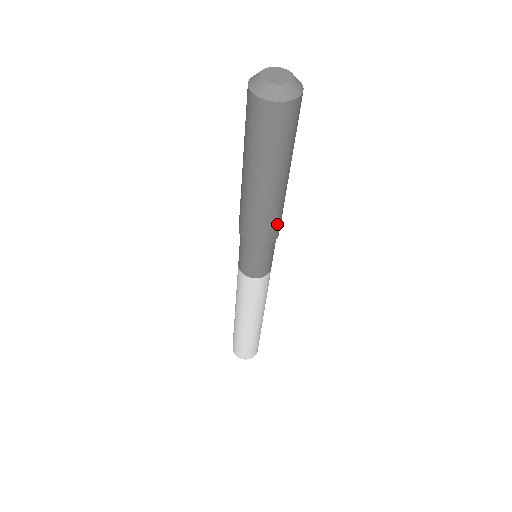
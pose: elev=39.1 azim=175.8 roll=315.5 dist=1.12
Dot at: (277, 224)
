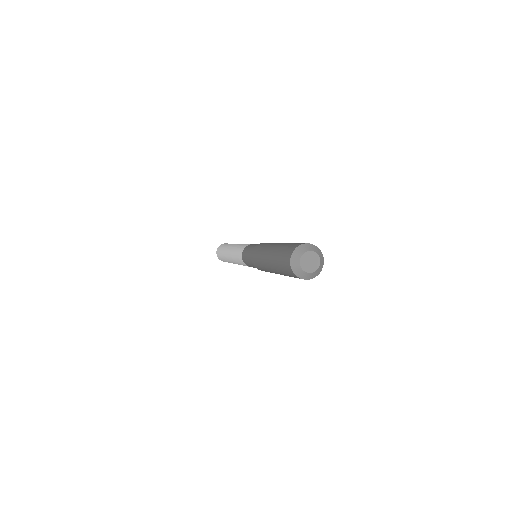
Dot at: occluded
